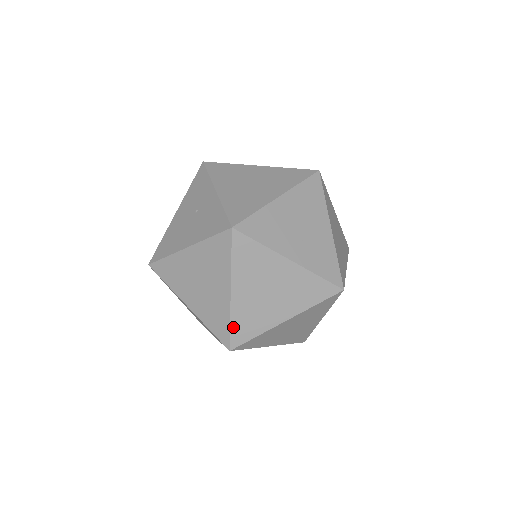
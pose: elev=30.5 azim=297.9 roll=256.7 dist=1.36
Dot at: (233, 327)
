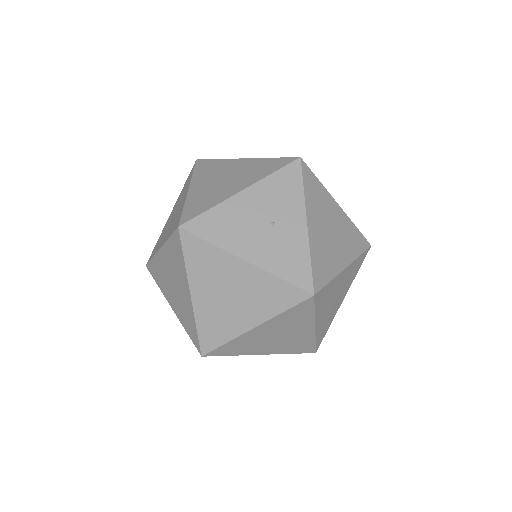
Dot at: (225, 345)
